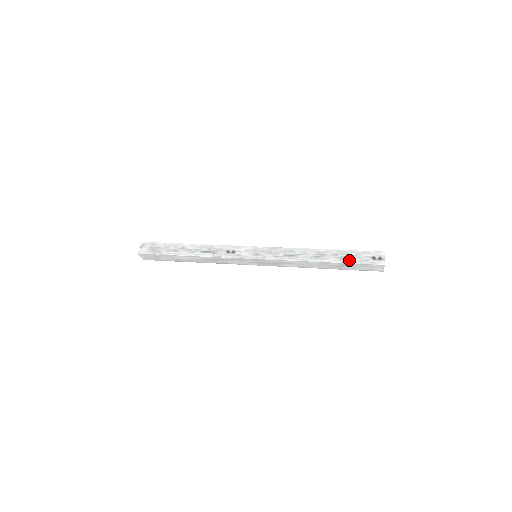
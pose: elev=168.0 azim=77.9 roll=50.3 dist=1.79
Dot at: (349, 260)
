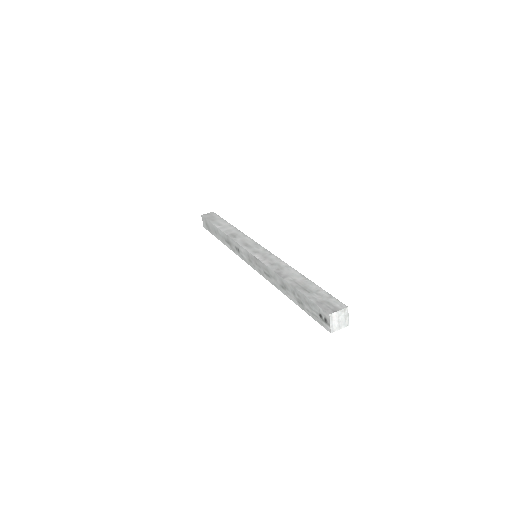
Dot at: (303, 307)
